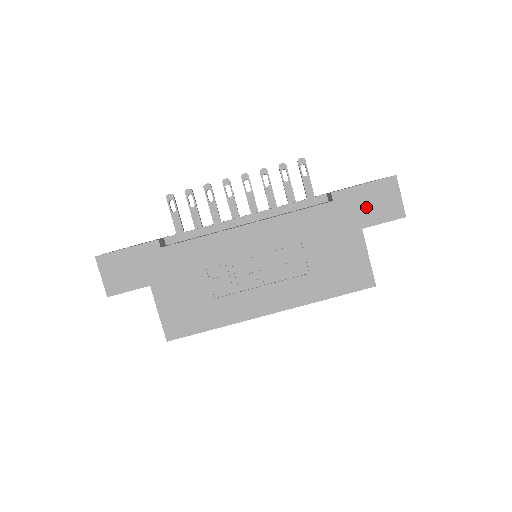
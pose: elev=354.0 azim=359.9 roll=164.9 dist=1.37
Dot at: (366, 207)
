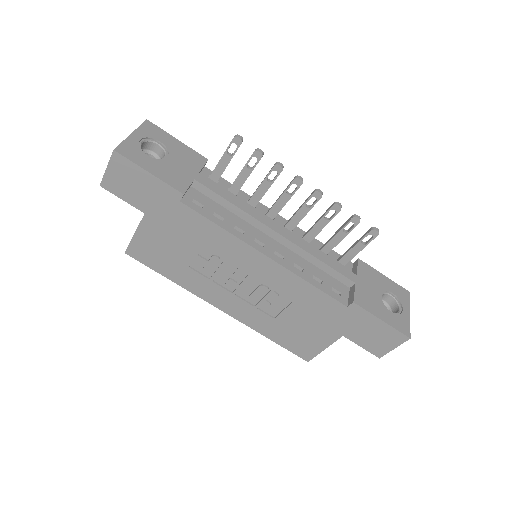
Dot at: (364, 331)
